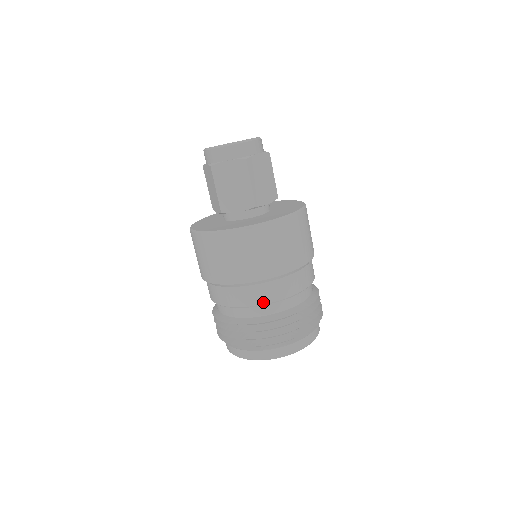
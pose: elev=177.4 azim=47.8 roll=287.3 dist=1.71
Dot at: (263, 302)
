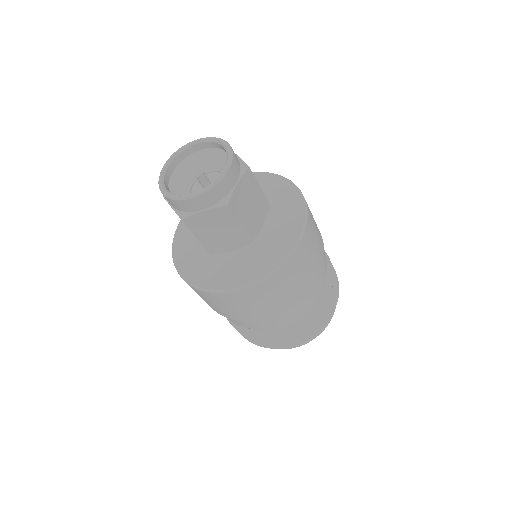
Dot at: (285, 322)
